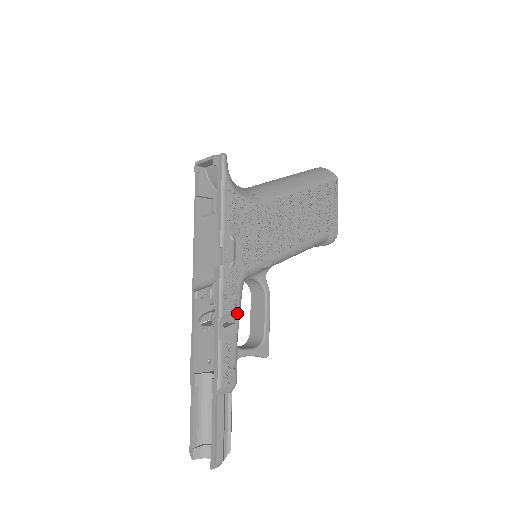
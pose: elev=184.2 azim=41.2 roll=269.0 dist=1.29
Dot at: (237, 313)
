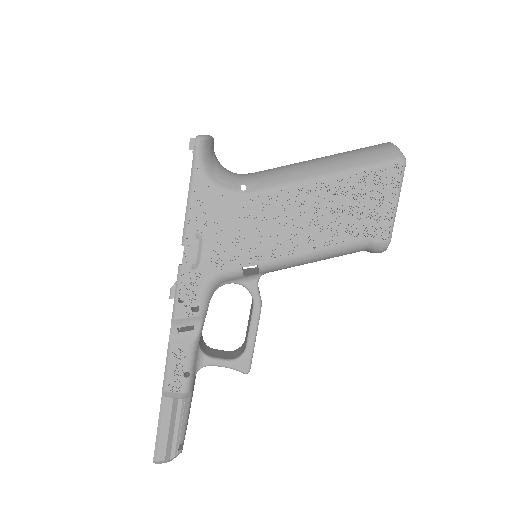
Dot at: (197, 320)
